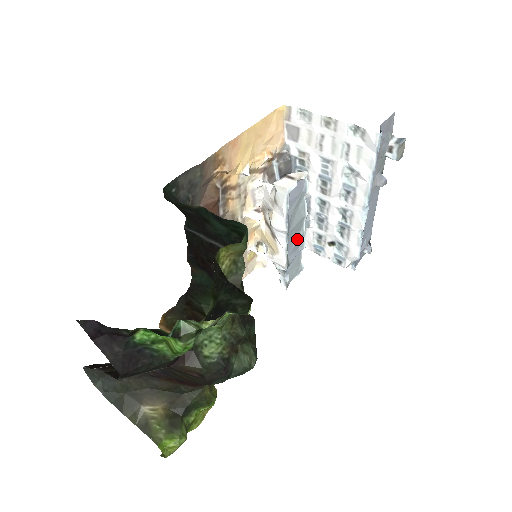
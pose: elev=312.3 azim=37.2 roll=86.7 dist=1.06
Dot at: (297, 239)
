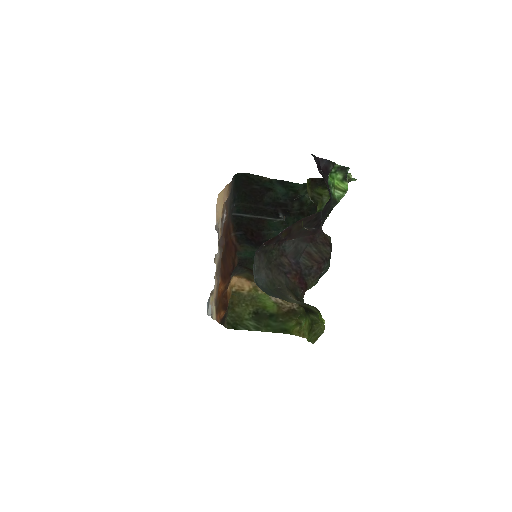
Dot at: occluded
